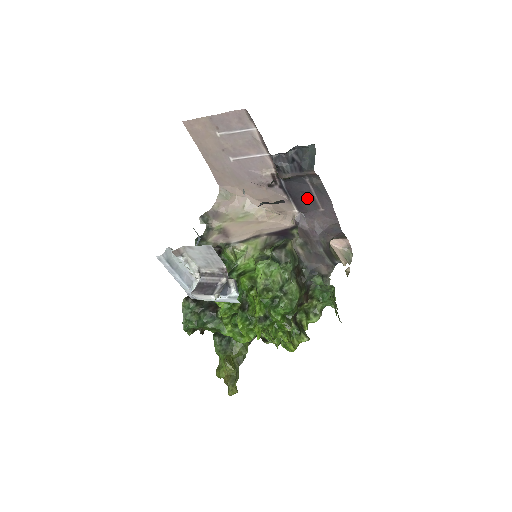
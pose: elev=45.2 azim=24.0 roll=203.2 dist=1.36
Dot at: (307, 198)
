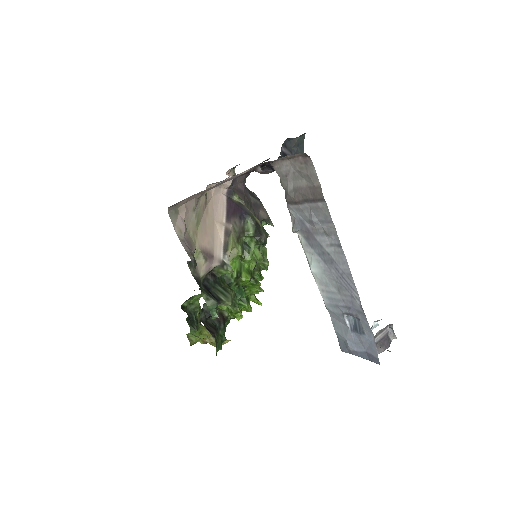
Dot at: occluded
